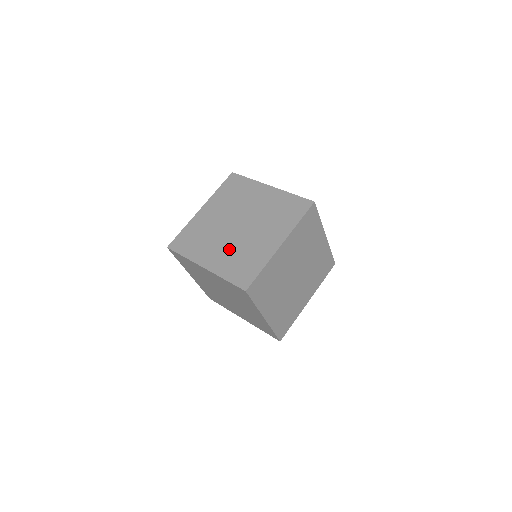
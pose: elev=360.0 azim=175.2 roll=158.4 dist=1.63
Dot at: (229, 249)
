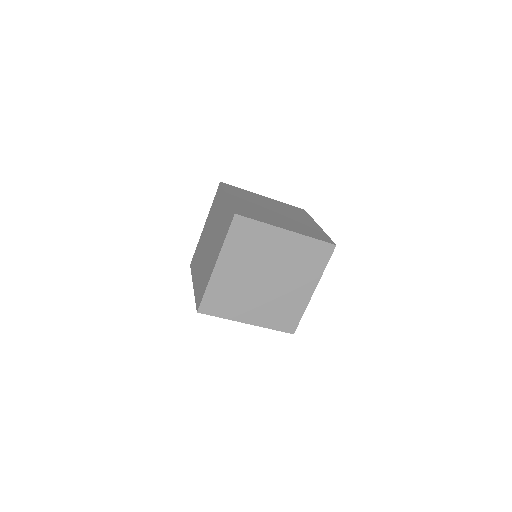
Dot at: (202, 268)
